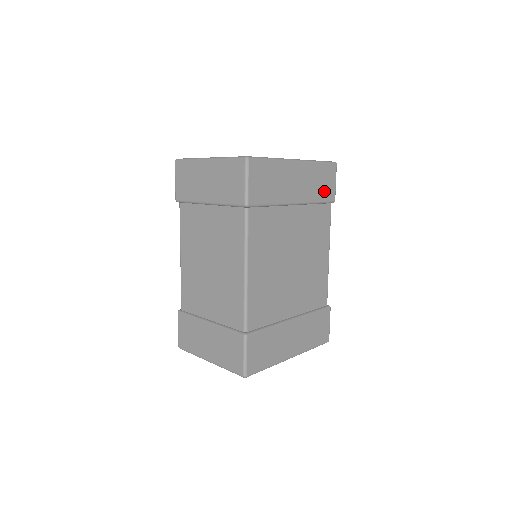
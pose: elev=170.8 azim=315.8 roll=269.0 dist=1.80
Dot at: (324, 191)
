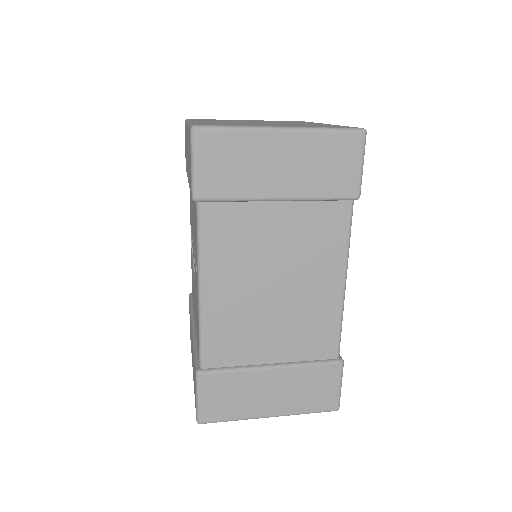
Dot at: occluded
